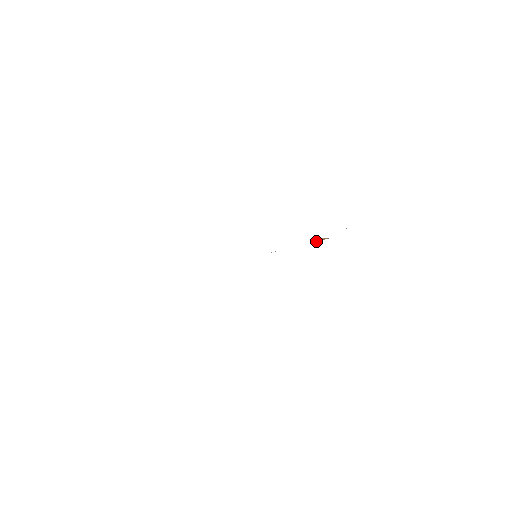
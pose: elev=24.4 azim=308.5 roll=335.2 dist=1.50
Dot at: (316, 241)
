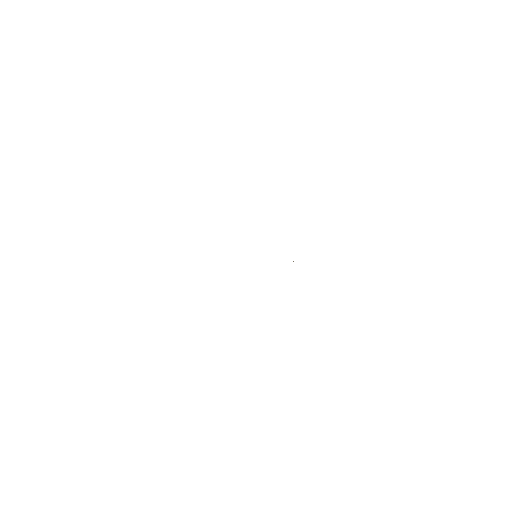
Dot at: occluded
